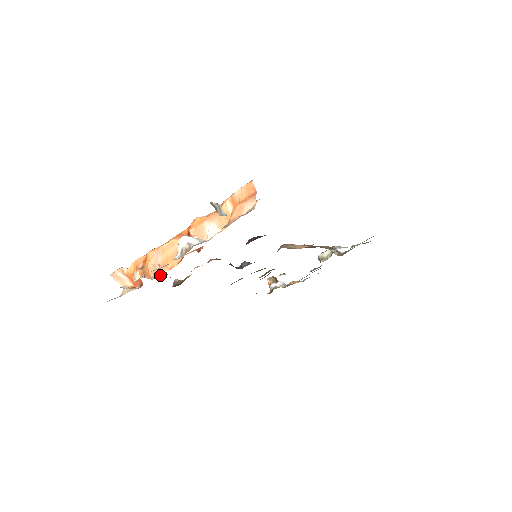
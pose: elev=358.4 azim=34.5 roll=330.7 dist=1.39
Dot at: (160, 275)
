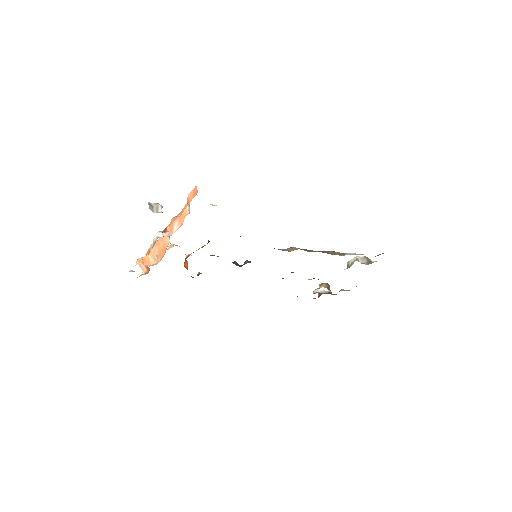
Dot at: occluded
